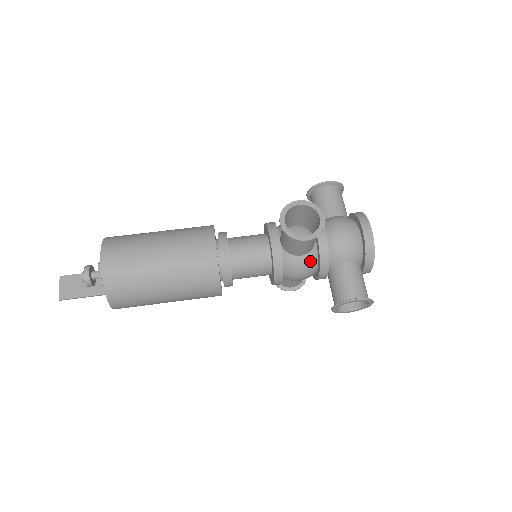
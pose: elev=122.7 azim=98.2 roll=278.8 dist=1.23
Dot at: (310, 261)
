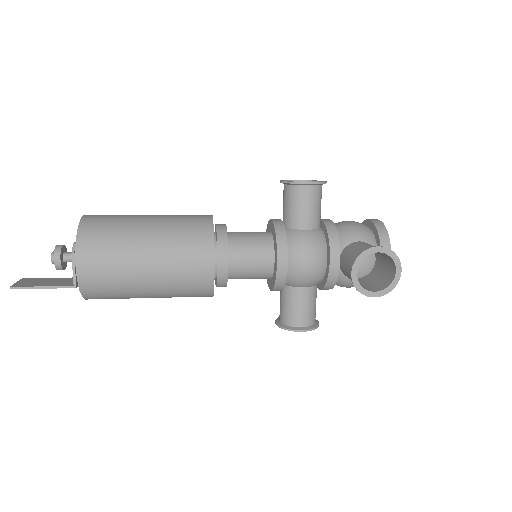
Dot at: (317, 237)
